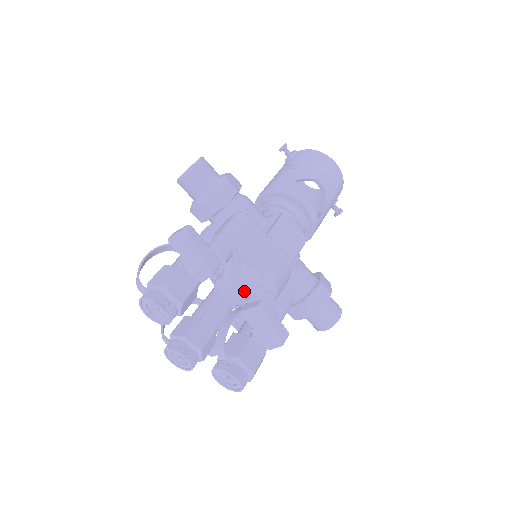
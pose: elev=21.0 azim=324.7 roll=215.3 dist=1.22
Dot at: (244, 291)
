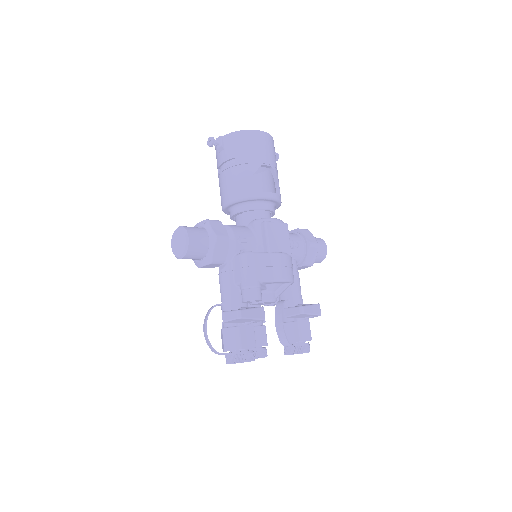
Dot at: (275, 298)
